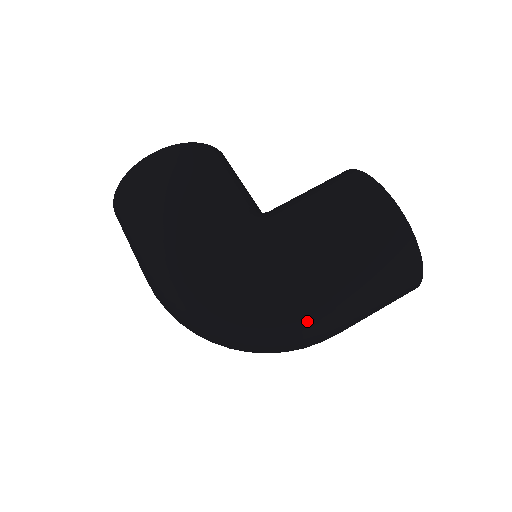
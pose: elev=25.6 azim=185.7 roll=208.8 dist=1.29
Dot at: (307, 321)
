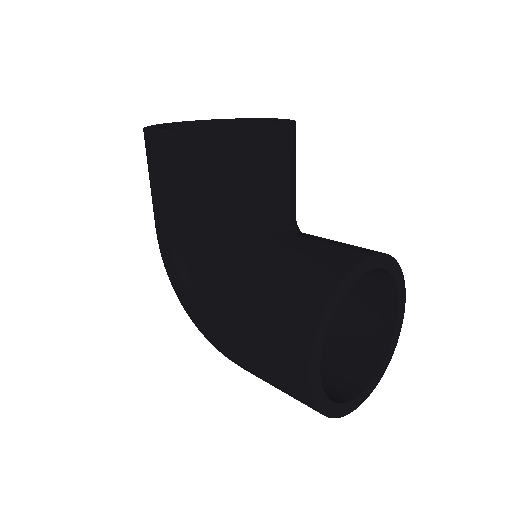
Dot at: occluded
